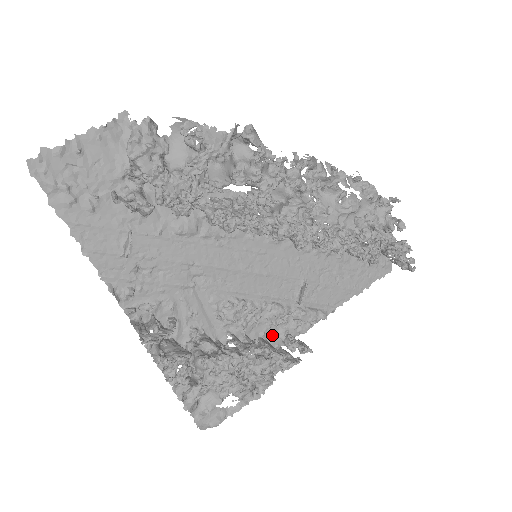
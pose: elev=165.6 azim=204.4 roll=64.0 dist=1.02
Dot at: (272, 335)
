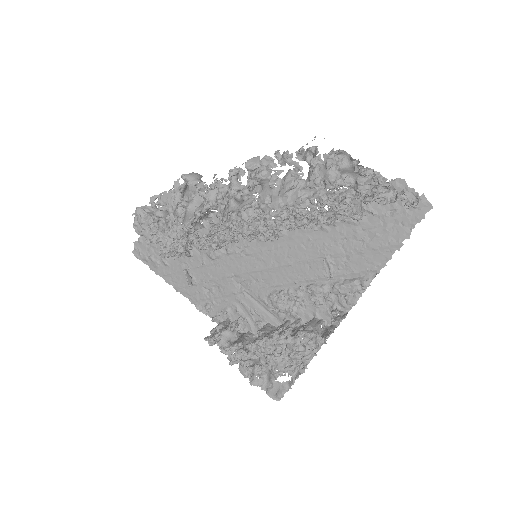
Dot at: (325, 313)
